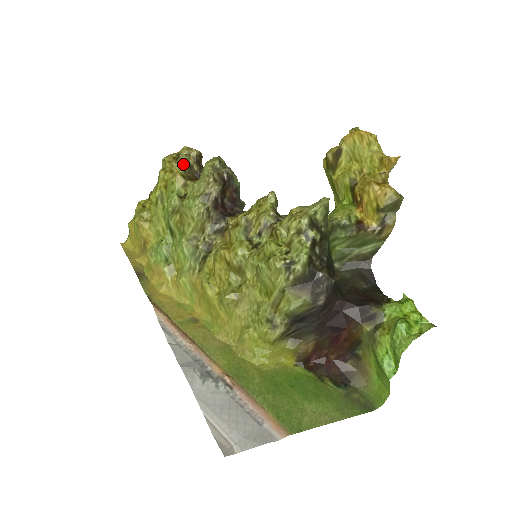
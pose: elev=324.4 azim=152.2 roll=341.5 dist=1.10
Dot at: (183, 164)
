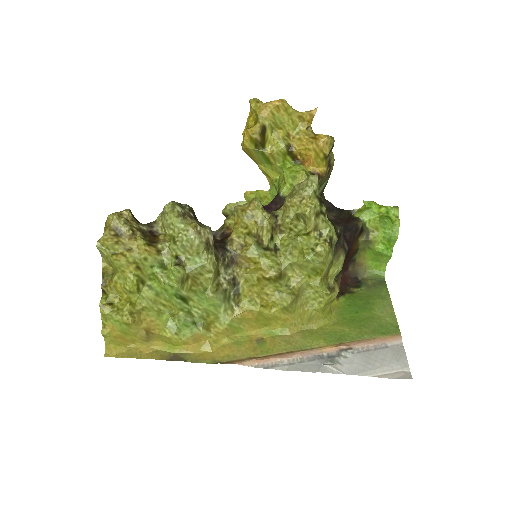
Dot at: (133, 234)
